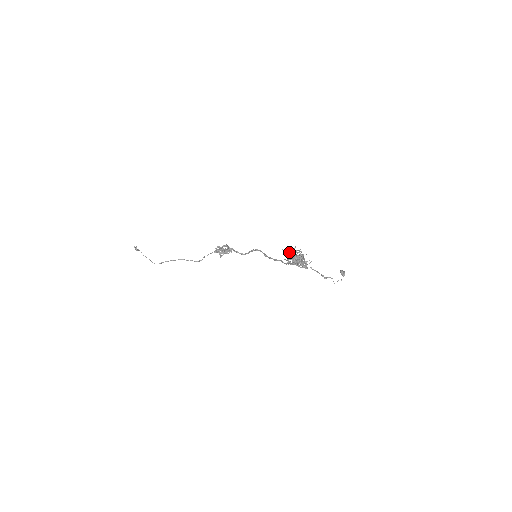
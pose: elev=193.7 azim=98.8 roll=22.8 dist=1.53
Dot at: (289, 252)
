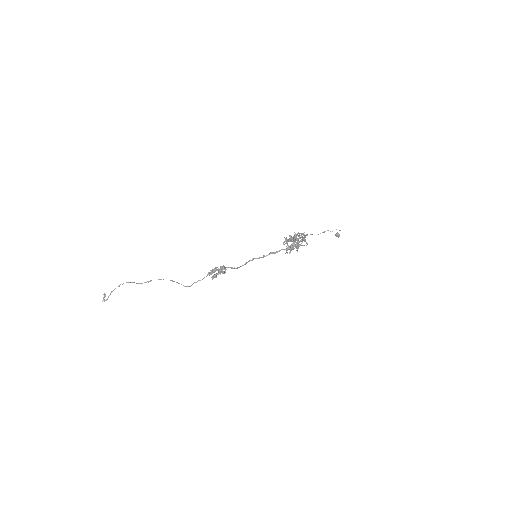
Dot at: (290, 235)
